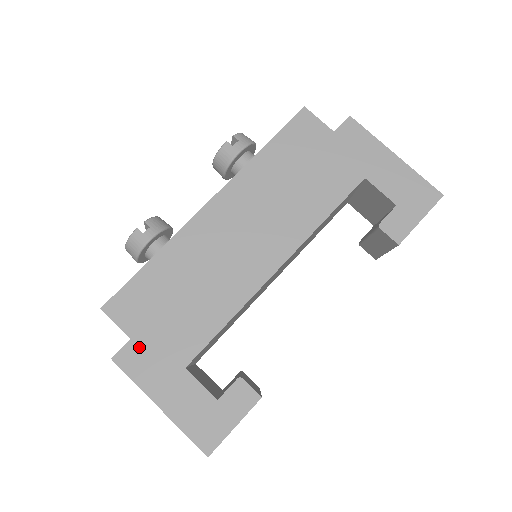
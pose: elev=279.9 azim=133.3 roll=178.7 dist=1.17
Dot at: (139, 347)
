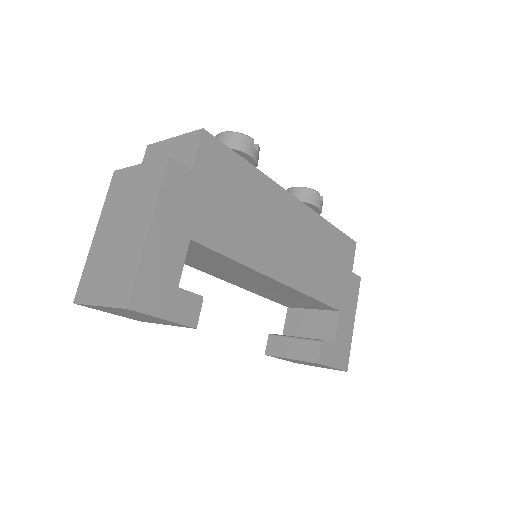
Dot at: (189, 183)
